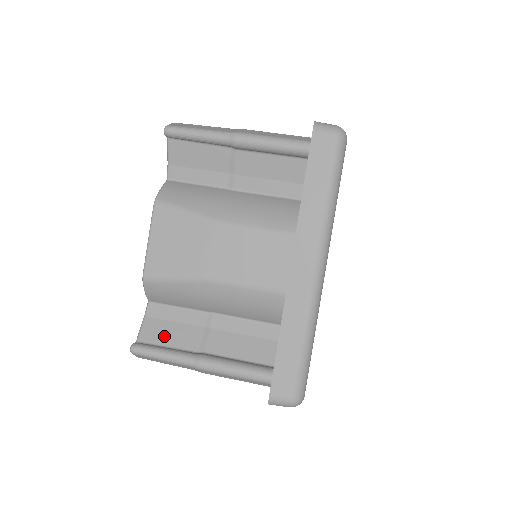
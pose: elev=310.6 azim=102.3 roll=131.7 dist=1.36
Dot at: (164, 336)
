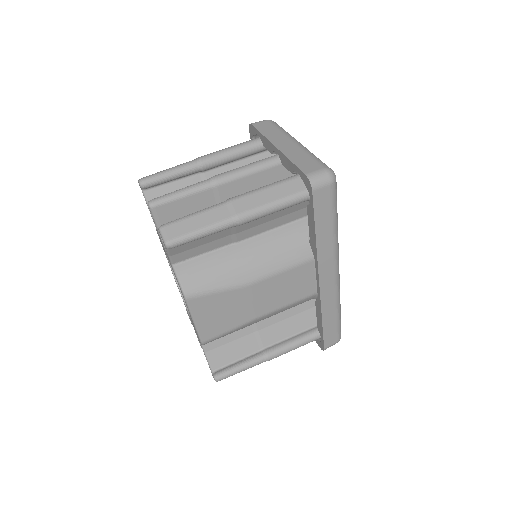
Dot at: (229, 356)
